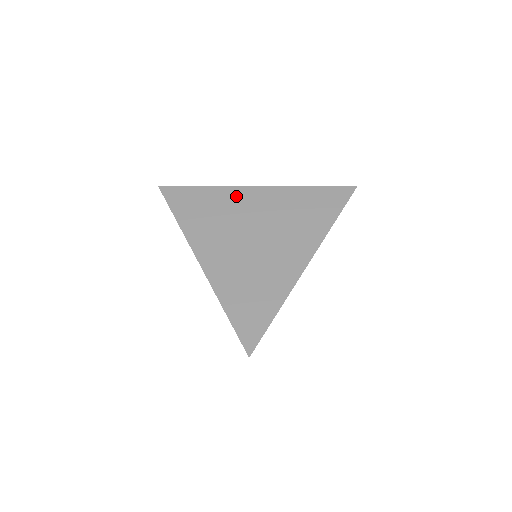
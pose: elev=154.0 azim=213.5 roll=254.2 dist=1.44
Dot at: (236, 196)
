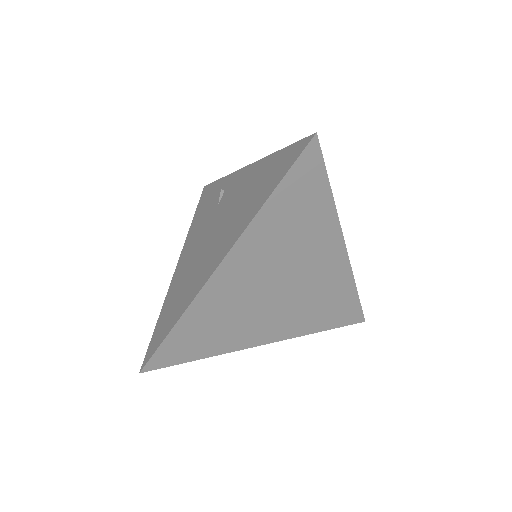
Dot at: occluded
